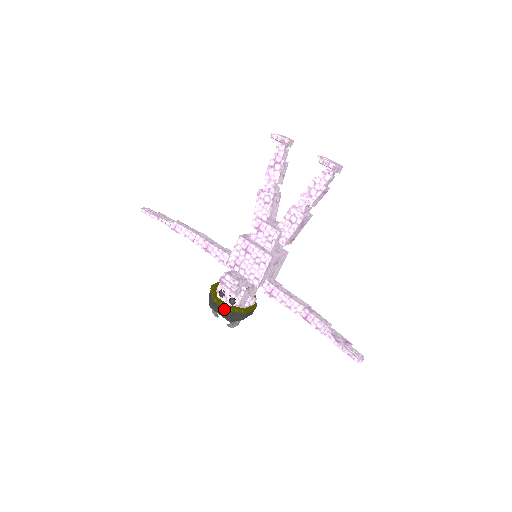
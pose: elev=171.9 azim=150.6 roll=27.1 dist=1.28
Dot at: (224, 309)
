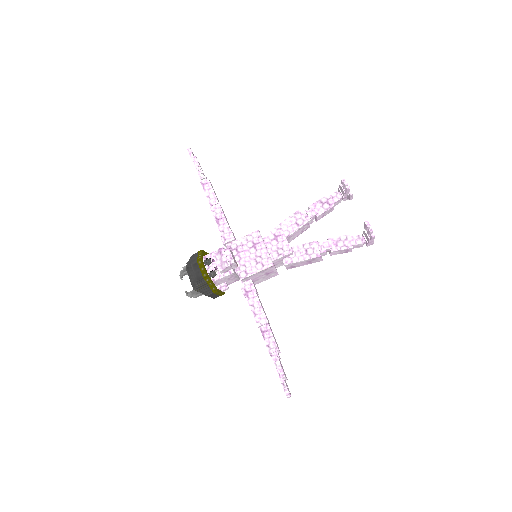
Dot at: (202, 274)
